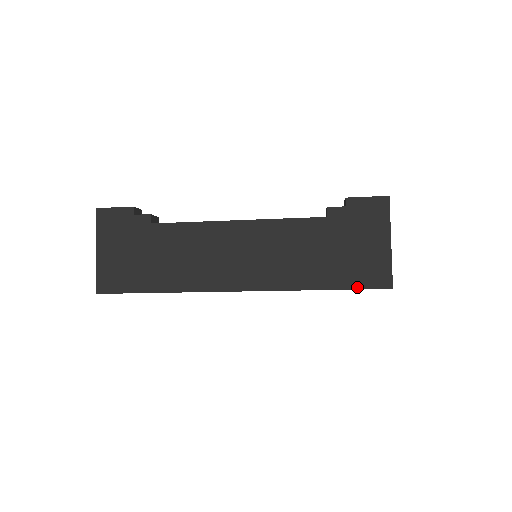
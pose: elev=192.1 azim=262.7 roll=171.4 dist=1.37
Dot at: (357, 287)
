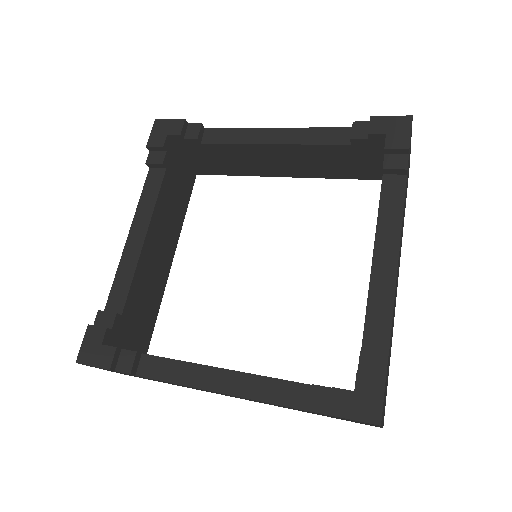
Dot at: occluded
